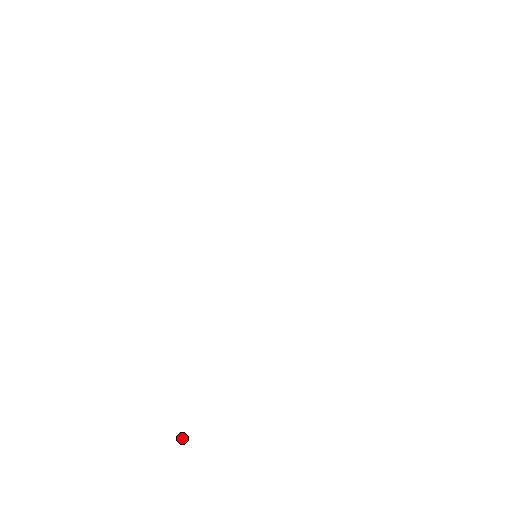
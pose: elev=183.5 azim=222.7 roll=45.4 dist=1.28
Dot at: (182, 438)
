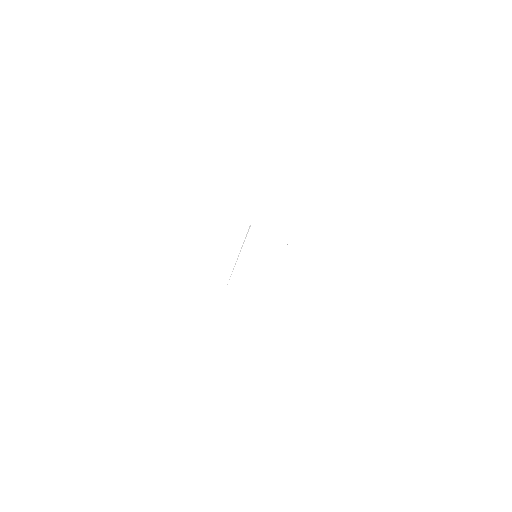
Dot at: occluded
